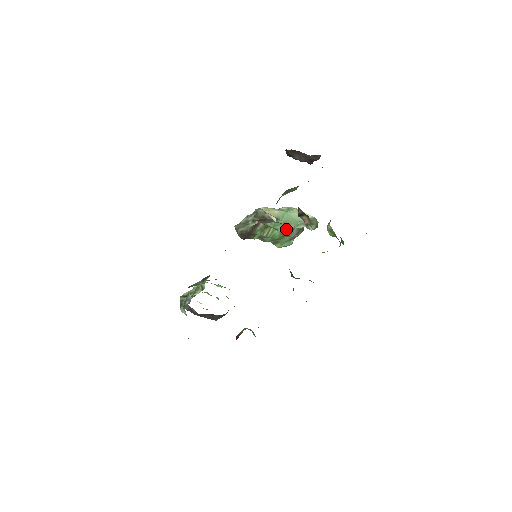
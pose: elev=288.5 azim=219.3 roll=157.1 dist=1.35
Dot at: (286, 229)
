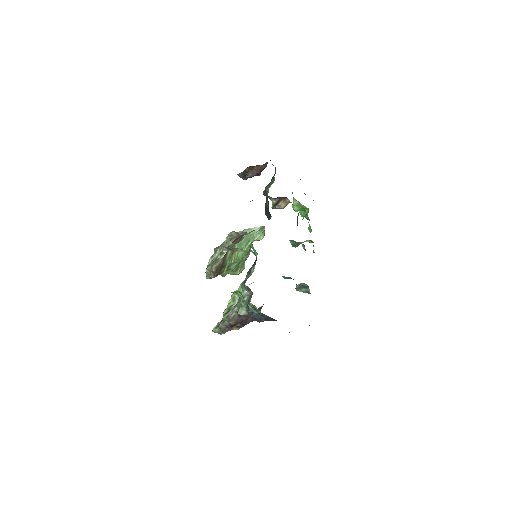
Dot at: occluded
